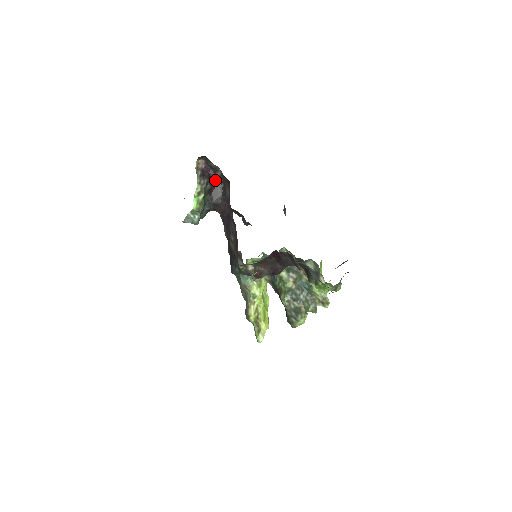
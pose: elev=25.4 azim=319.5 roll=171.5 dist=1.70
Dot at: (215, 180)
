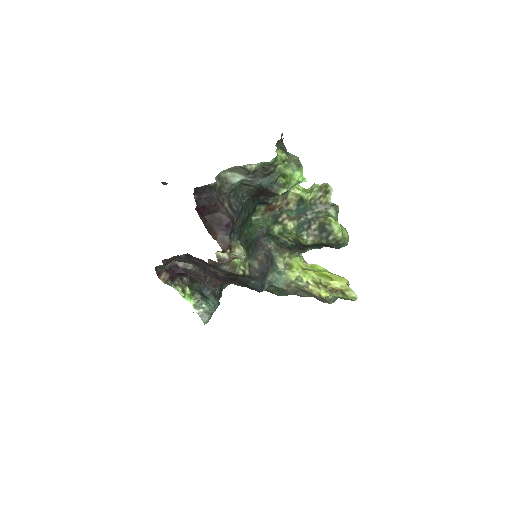
Dot at: (185, 270)
